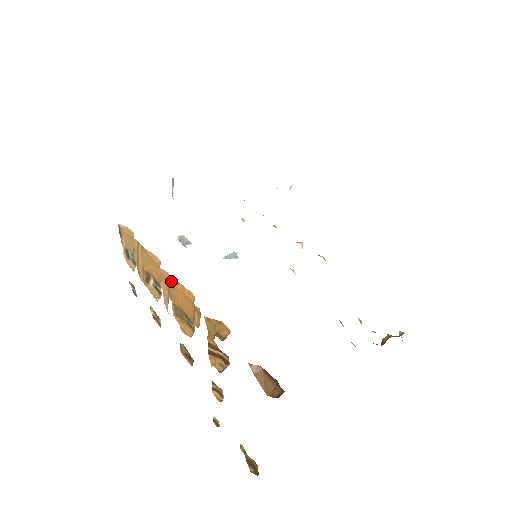
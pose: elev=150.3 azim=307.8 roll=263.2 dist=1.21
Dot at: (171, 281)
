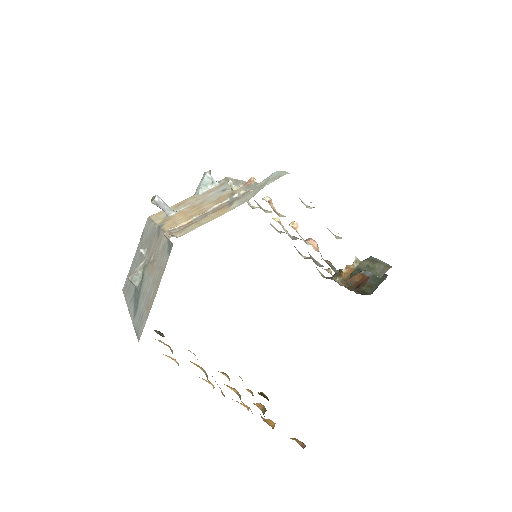
Dot at: occluded
